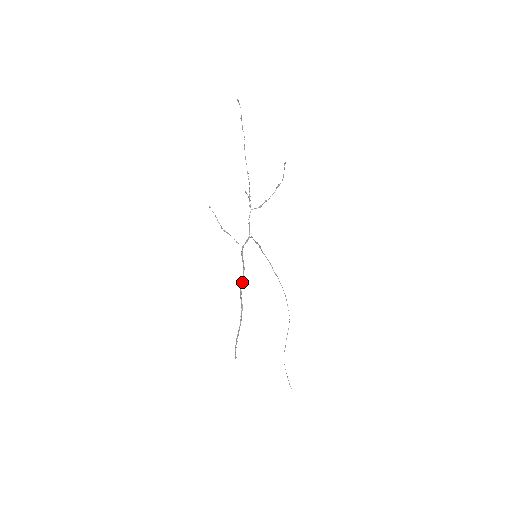
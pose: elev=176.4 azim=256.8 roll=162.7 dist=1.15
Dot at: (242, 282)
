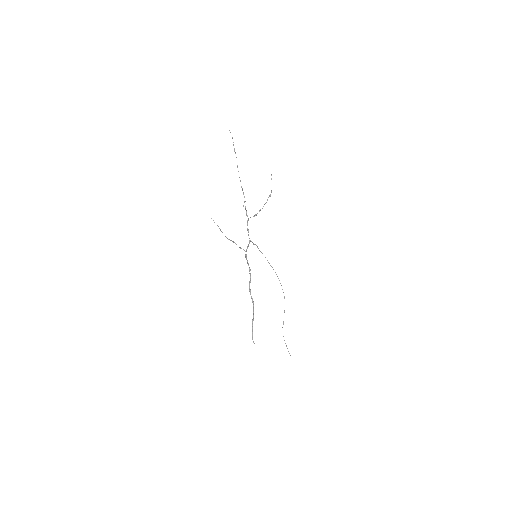
Dot at: (250, 281)
